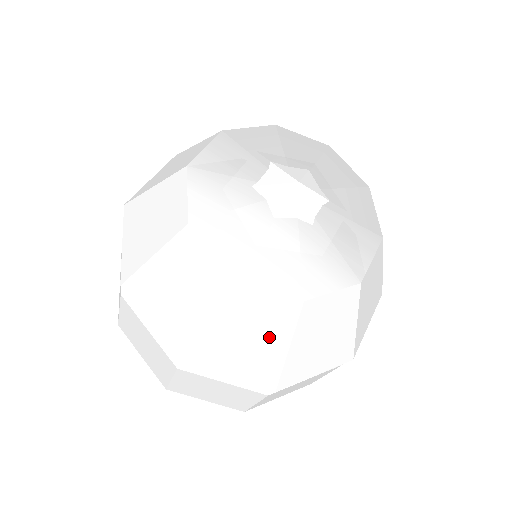
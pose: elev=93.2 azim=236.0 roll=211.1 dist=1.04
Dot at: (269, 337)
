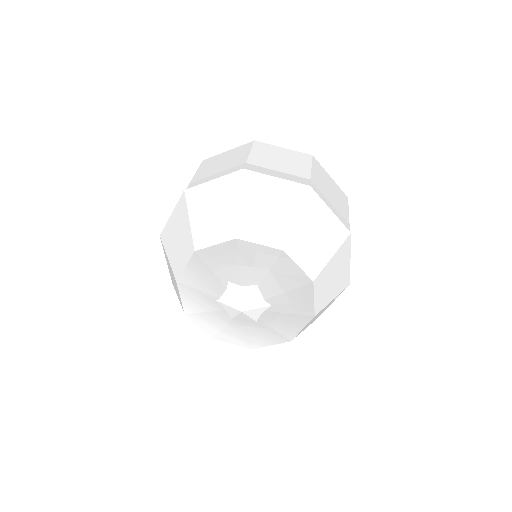
Dot at: occluded
